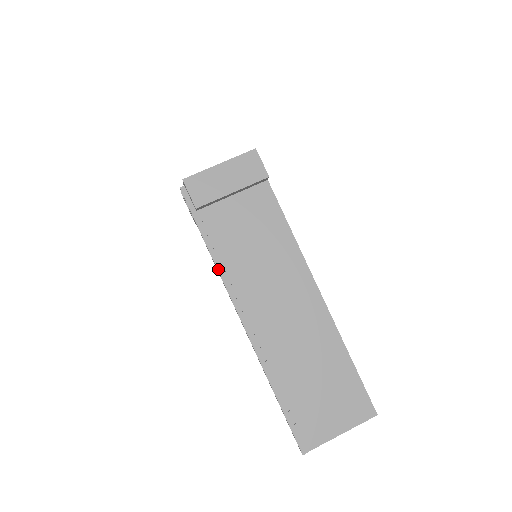
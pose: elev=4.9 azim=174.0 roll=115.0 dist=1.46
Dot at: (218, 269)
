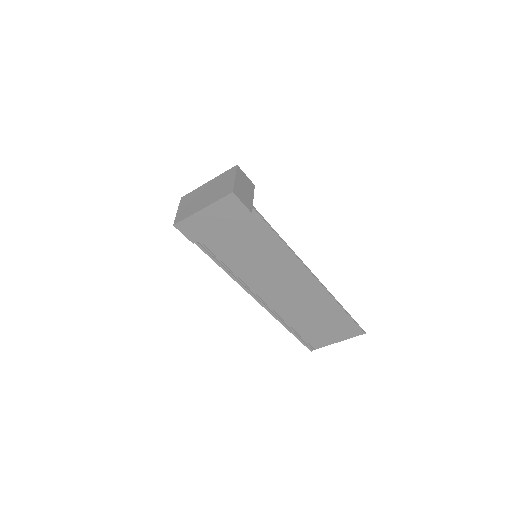
Dot at: (226, 272)
